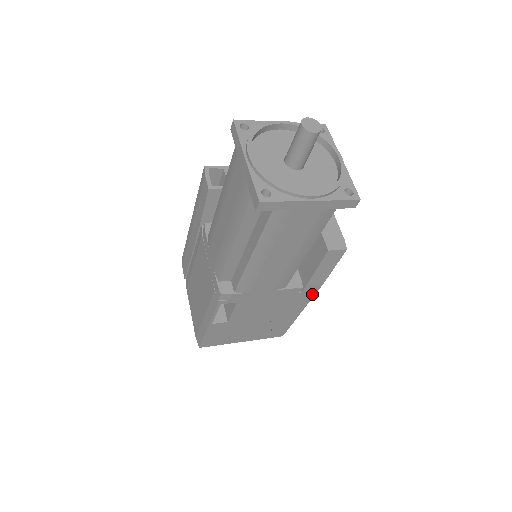
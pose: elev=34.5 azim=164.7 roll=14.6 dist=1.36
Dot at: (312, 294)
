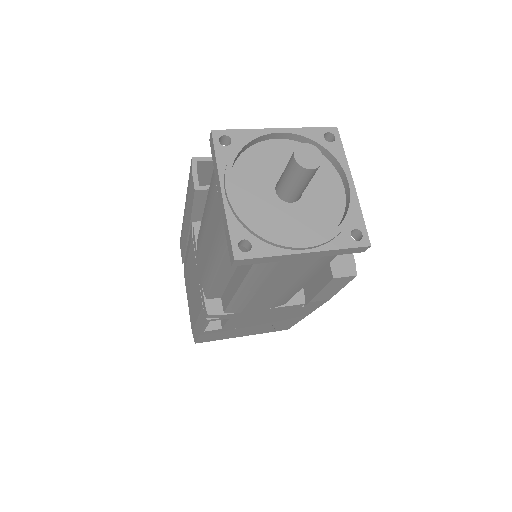
Dot at: (317, 306)
